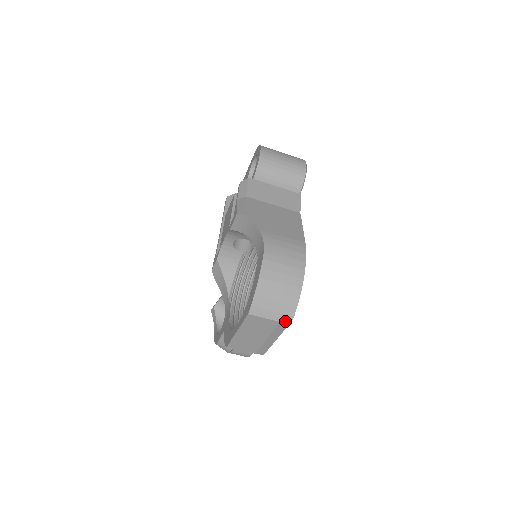
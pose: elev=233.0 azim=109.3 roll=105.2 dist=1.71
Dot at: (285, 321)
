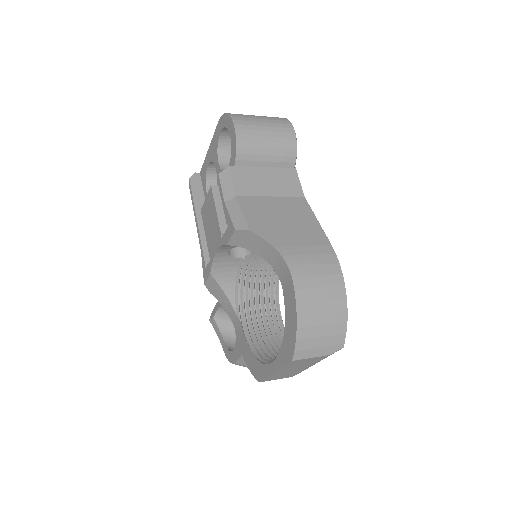
Dot at: occluded
